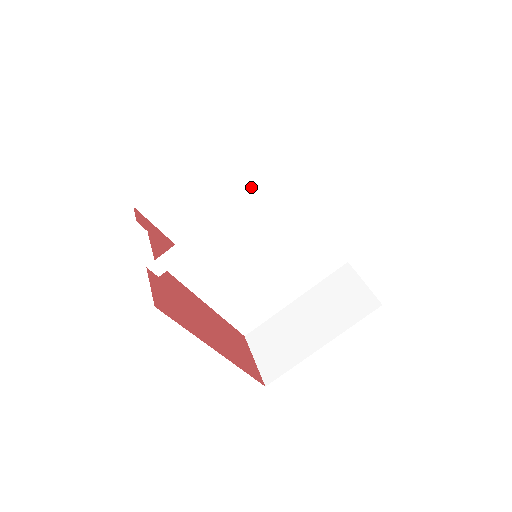
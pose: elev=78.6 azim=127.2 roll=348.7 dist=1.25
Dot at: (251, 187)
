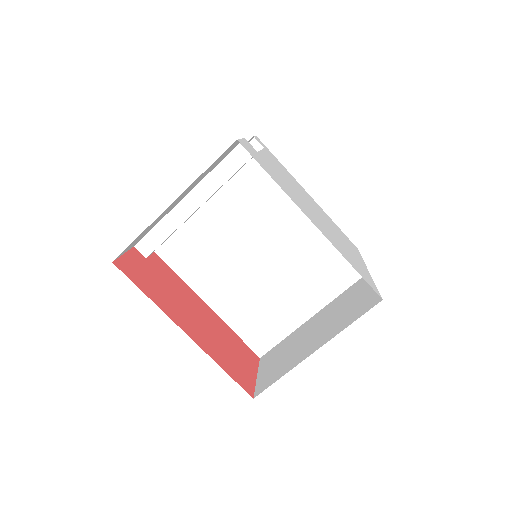
Dot at: (219, 164)
